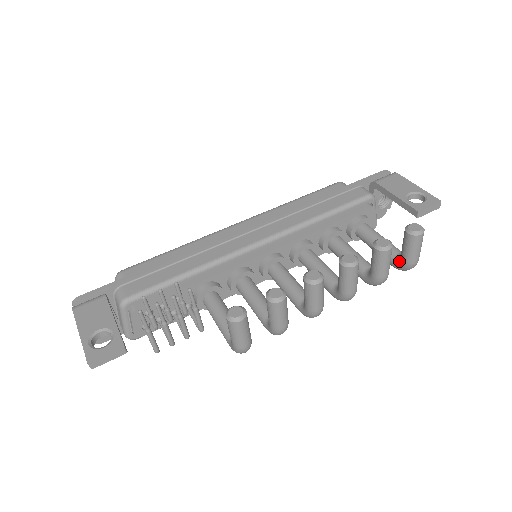
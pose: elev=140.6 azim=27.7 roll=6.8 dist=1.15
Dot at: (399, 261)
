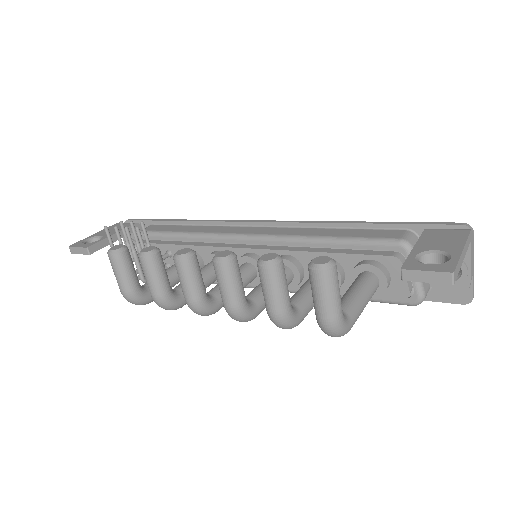
Dot at: occluded
